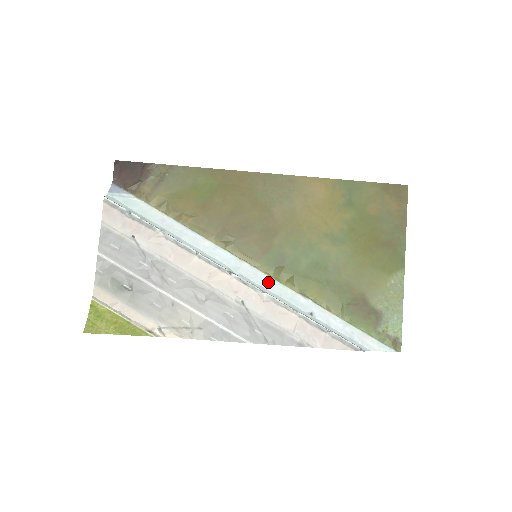
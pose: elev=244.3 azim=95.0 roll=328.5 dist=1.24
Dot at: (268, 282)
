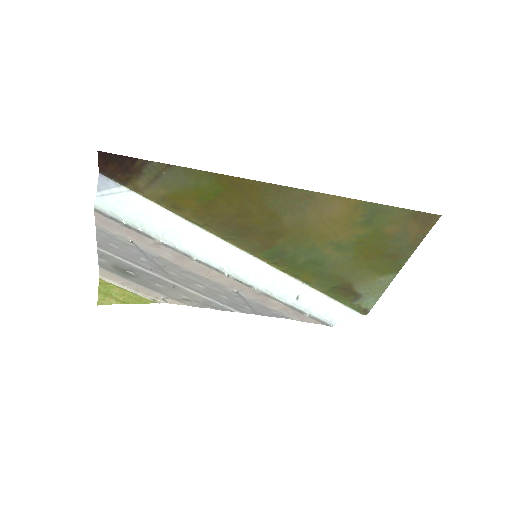
Dot at: (264, 272)
